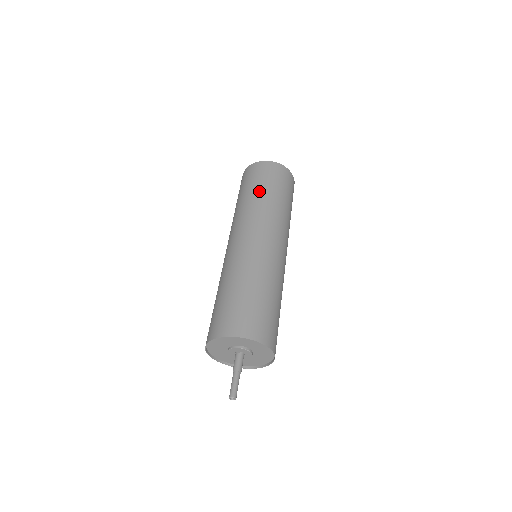
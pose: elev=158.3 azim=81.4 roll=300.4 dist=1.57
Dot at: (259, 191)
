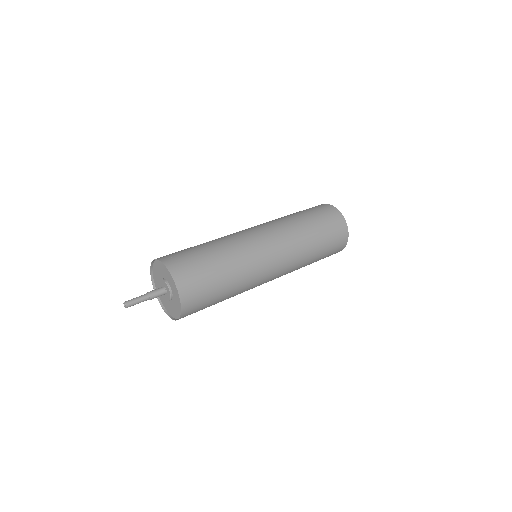
Dot at: (296, 214)
